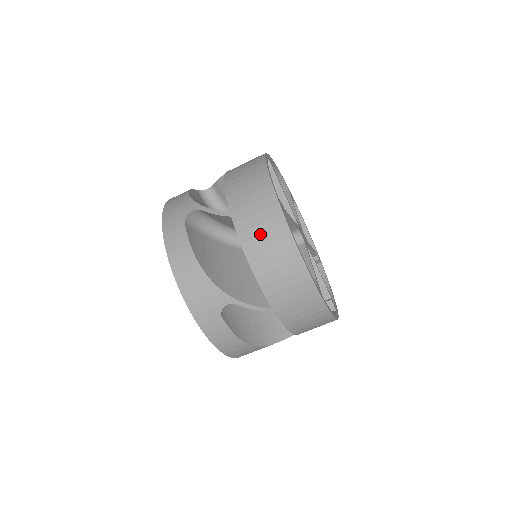
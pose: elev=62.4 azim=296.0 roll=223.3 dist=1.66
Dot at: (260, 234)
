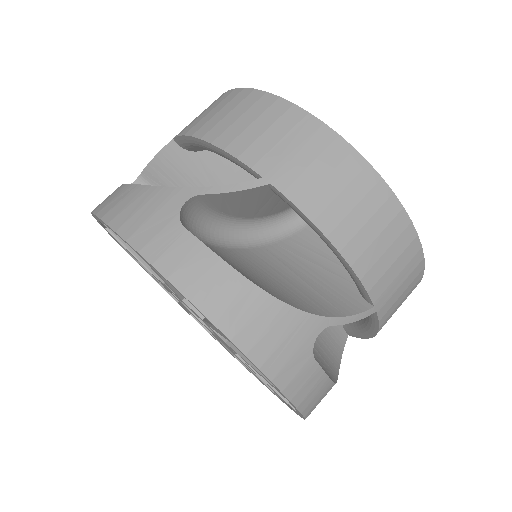
Dot at: (335, 193)
